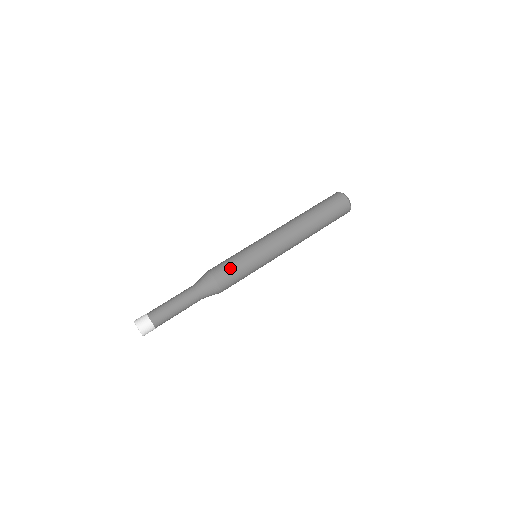
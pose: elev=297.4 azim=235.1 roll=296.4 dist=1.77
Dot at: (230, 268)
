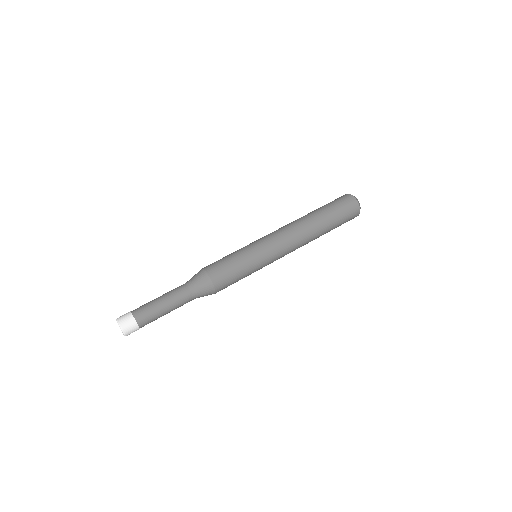
Dot at: (226, 264)
